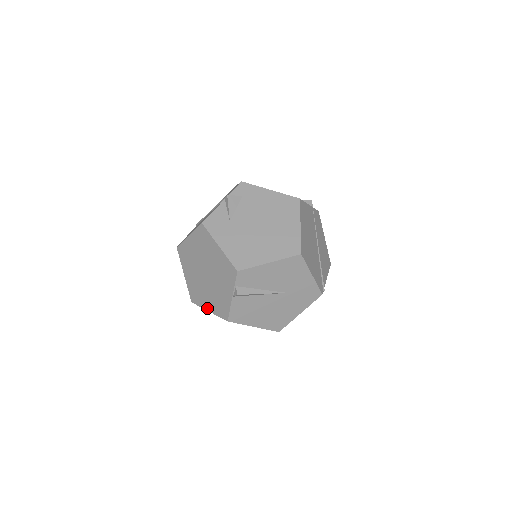
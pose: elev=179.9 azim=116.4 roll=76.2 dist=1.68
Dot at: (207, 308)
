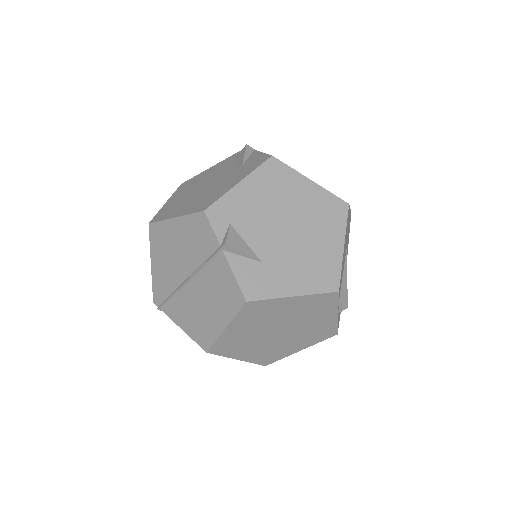
Dot at: (297, 351)
